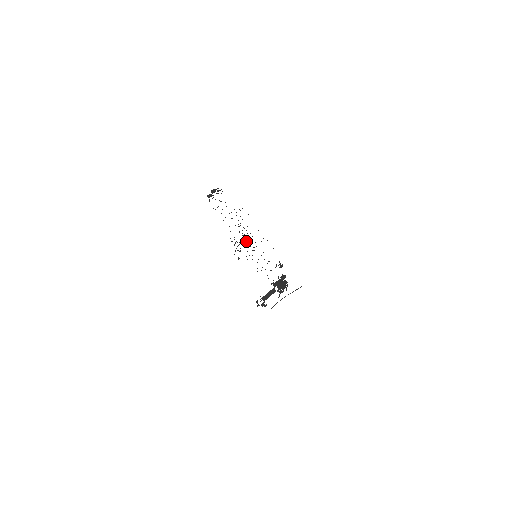
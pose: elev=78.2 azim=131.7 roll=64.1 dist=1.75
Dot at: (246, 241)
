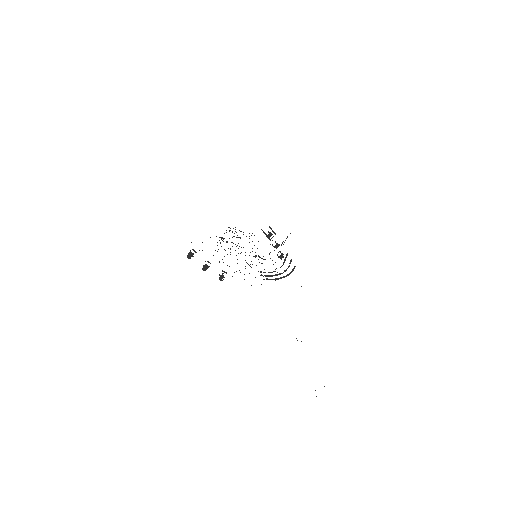
Dot at: (229, 227)
